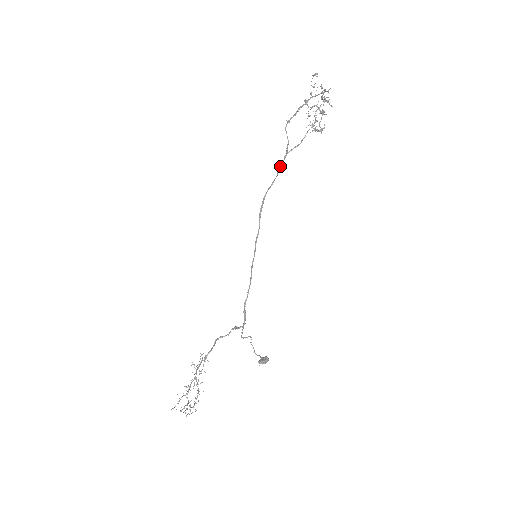
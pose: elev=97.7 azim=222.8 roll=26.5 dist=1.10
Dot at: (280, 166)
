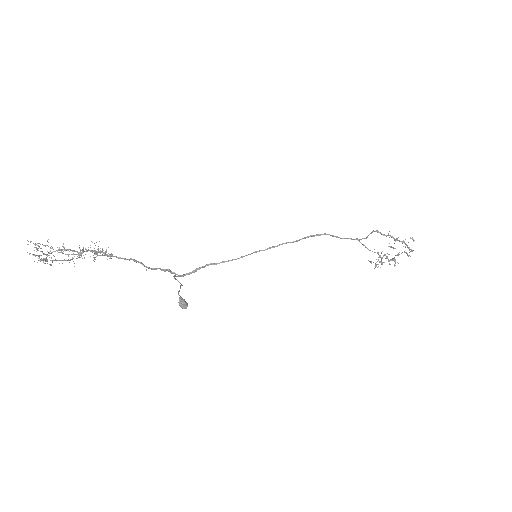
Dot at: (350, 238)
